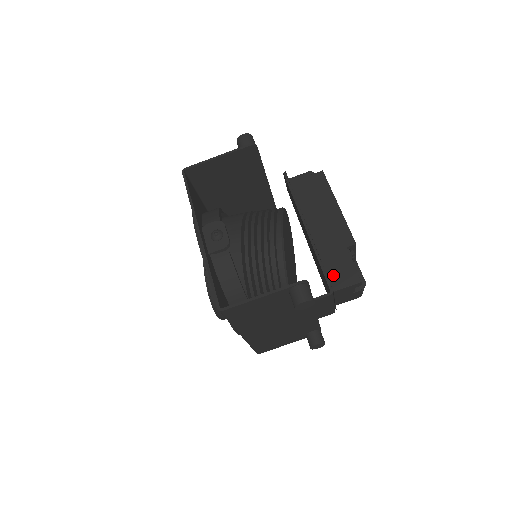
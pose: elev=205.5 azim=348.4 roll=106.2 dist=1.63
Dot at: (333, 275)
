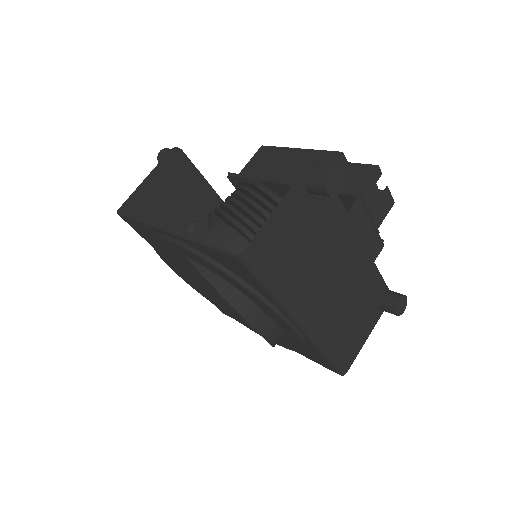
Dot at: (345, 185)
